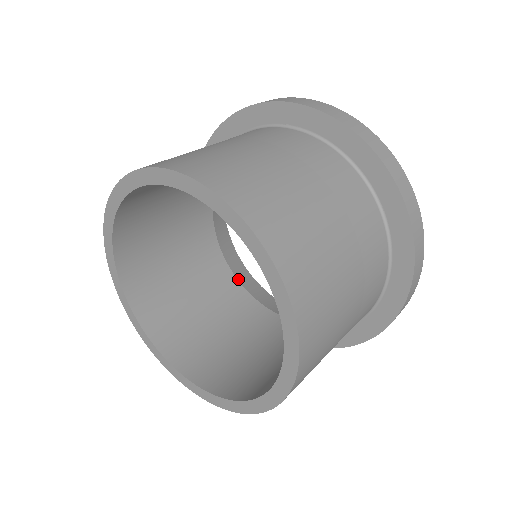
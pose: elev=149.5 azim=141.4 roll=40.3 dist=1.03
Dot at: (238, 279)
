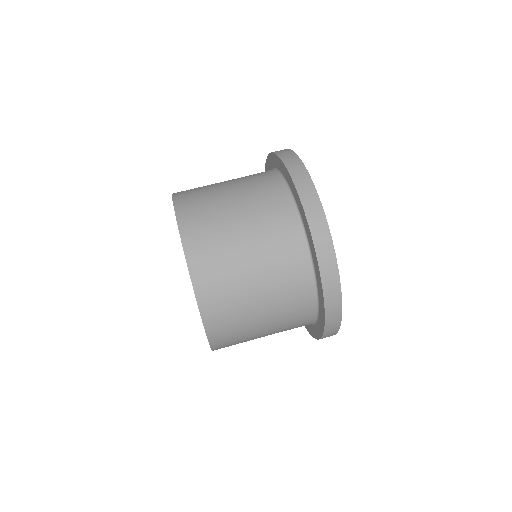
Dot at: occluded
